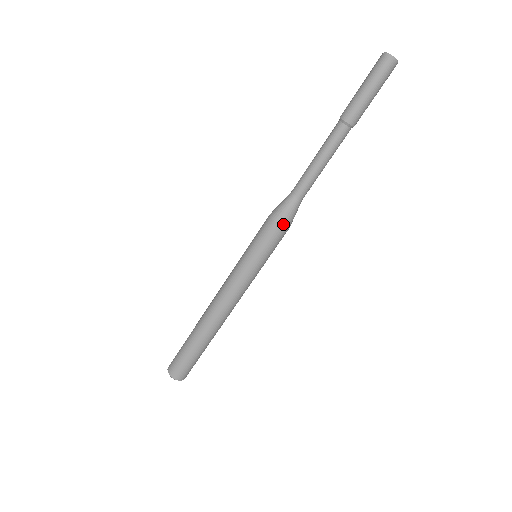
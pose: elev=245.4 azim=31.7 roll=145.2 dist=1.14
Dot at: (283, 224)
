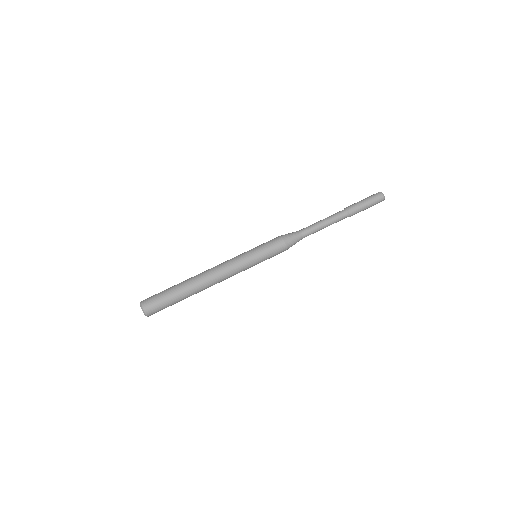
Dot at: (287, 244)
